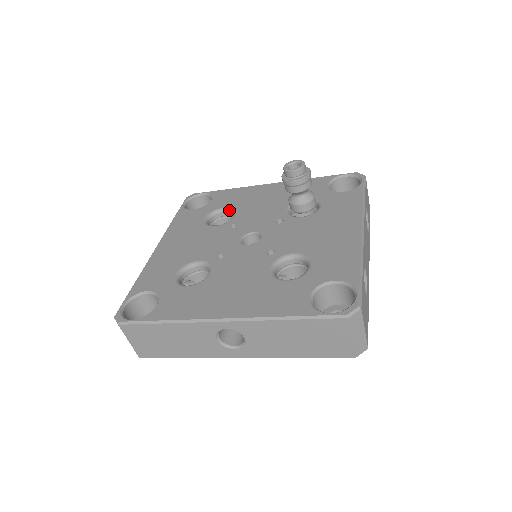
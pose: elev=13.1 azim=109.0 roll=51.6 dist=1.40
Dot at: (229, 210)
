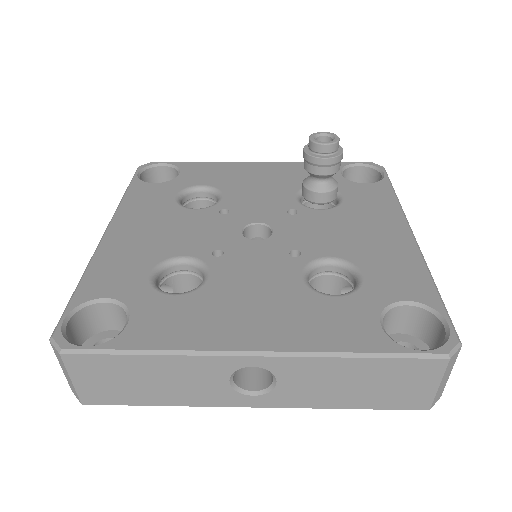
Dot at: (210, 189)
